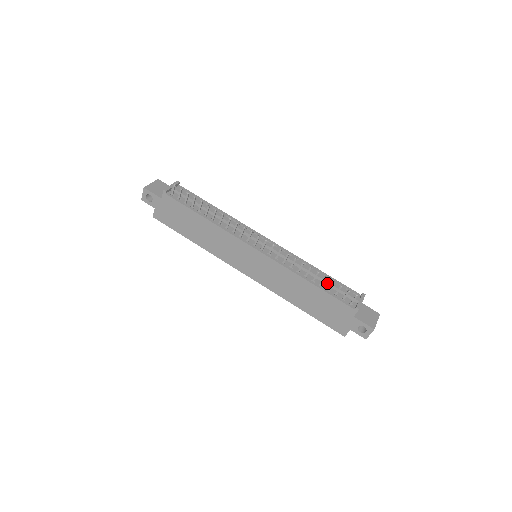
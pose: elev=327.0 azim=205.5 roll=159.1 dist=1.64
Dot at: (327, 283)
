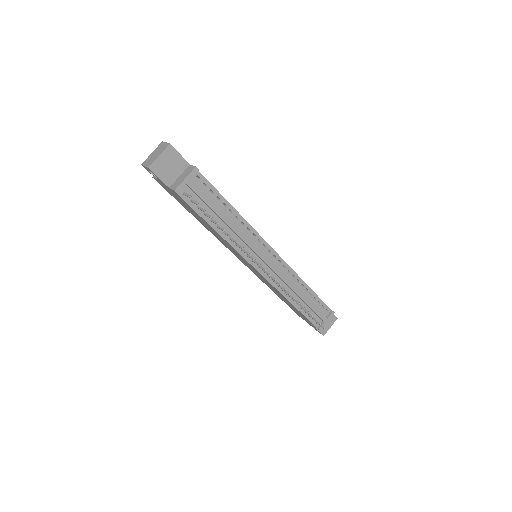
Dot at: (307, 305)
